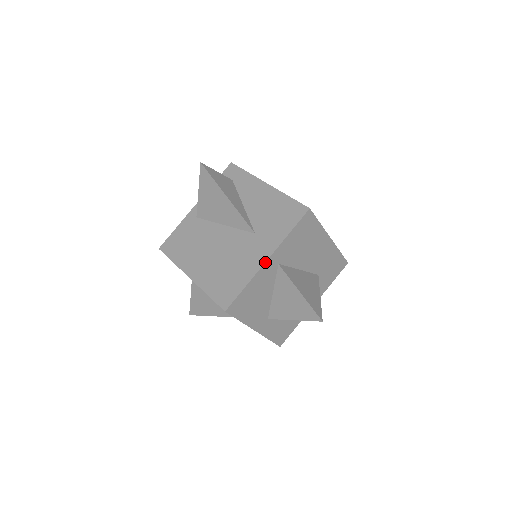
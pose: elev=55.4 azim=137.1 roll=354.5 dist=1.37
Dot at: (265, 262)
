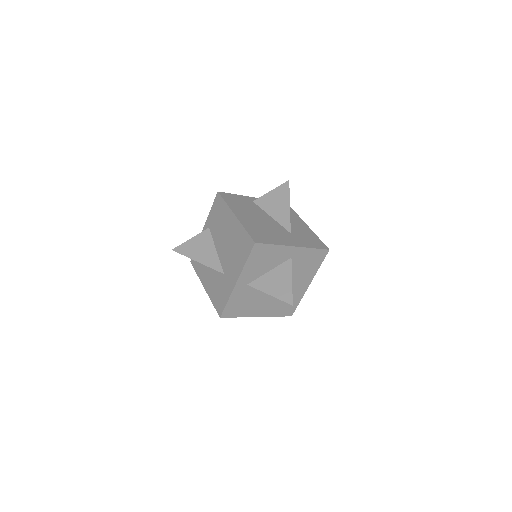
Dot at: (293, 246)
